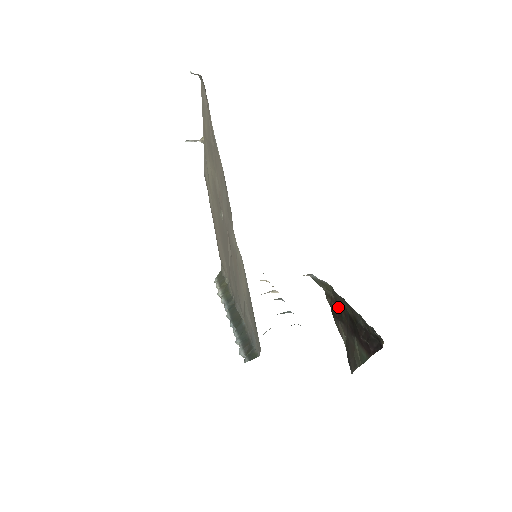
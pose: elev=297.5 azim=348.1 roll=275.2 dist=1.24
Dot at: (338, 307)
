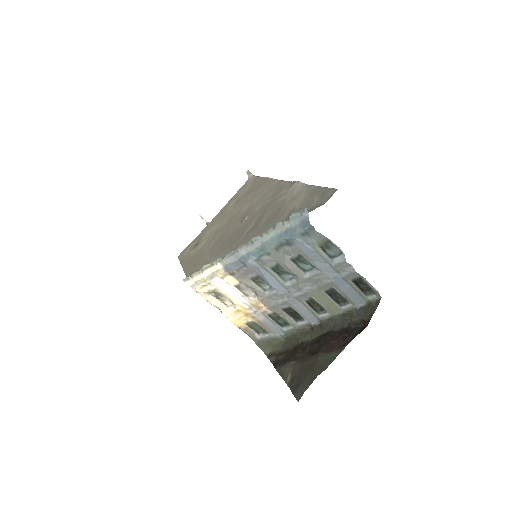
Dot at: (290, 352)
